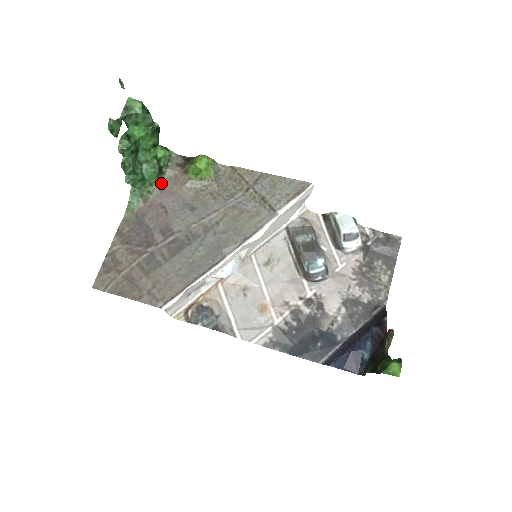
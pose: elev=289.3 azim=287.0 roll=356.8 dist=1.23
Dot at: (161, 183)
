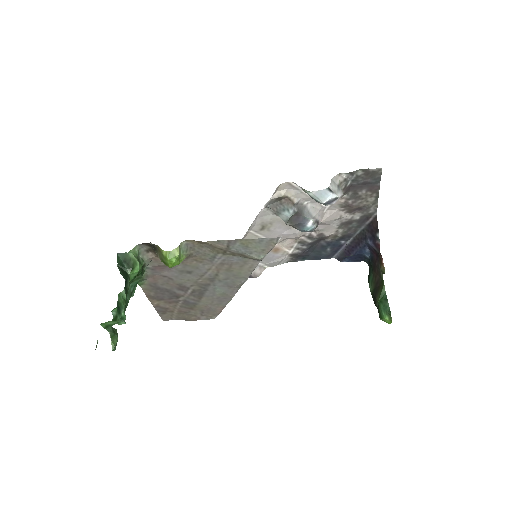
Dot at: (147, 266)
